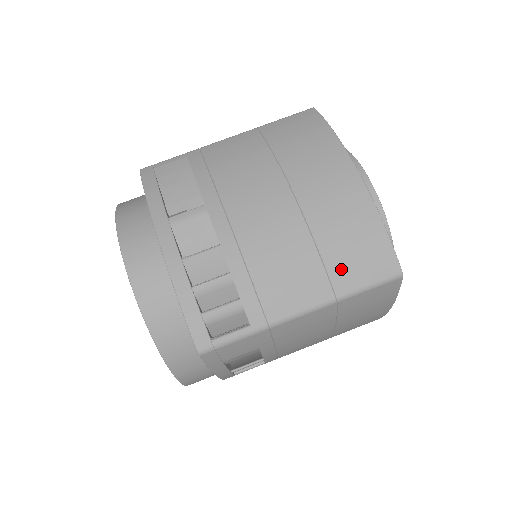
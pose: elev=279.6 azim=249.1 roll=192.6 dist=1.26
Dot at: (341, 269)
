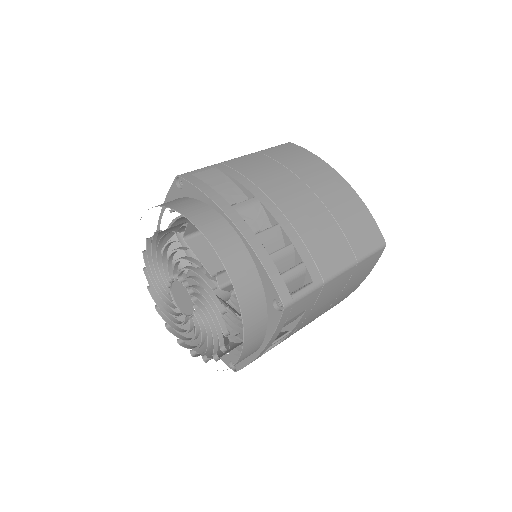
Dot at: (356, 240)
